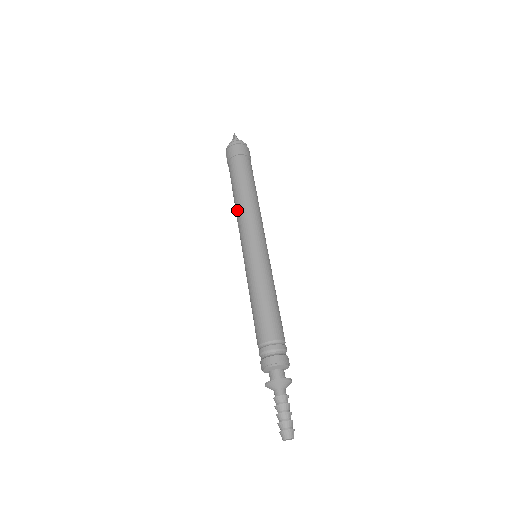
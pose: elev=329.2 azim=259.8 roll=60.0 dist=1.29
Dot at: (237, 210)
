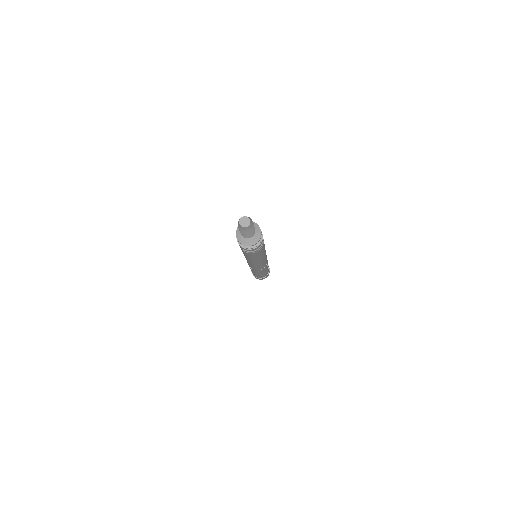
Dot at: occluded
